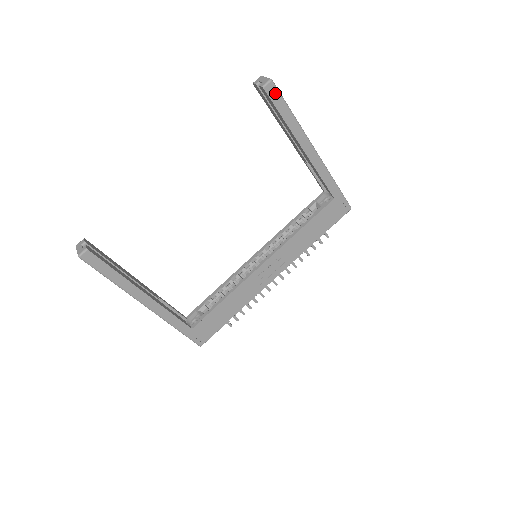
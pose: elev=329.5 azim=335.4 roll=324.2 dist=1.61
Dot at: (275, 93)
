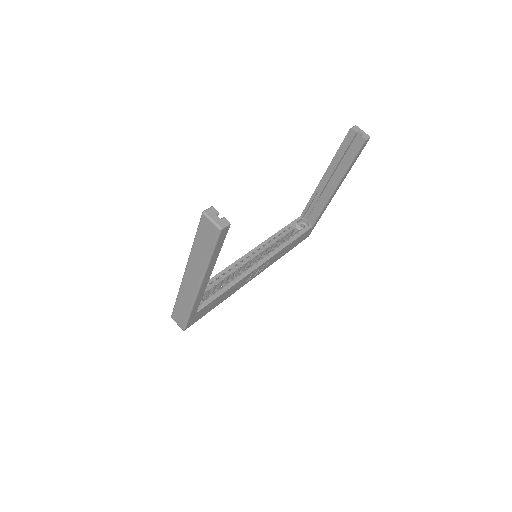
Dot at: occluded
